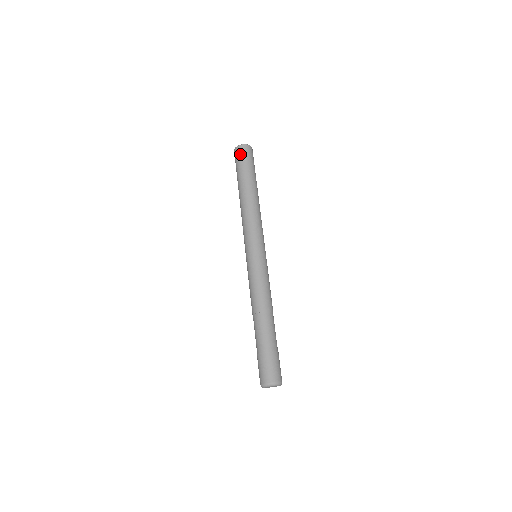
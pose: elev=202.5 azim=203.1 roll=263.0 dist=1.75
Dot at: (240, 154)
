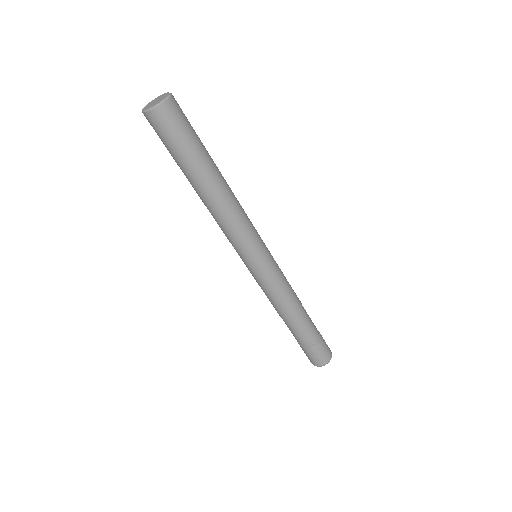
Dot at: (163, 127)
